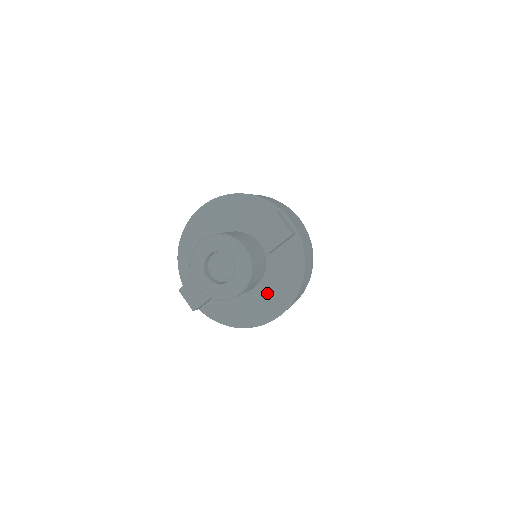
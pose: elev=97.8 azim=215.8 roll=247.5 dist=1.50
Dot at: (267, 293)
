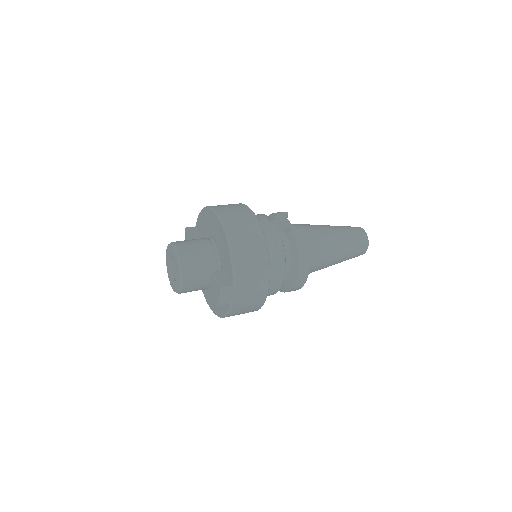
Dot at: occluded
